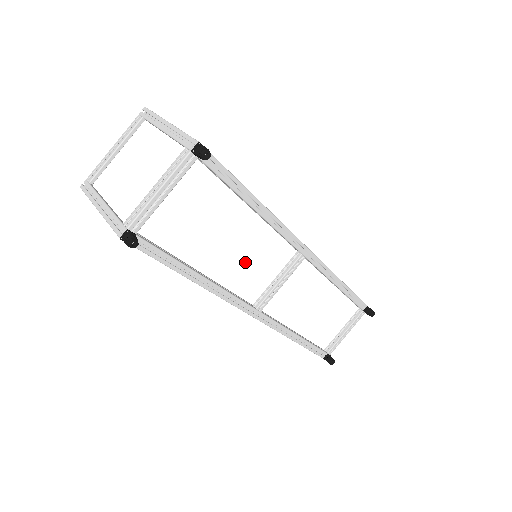
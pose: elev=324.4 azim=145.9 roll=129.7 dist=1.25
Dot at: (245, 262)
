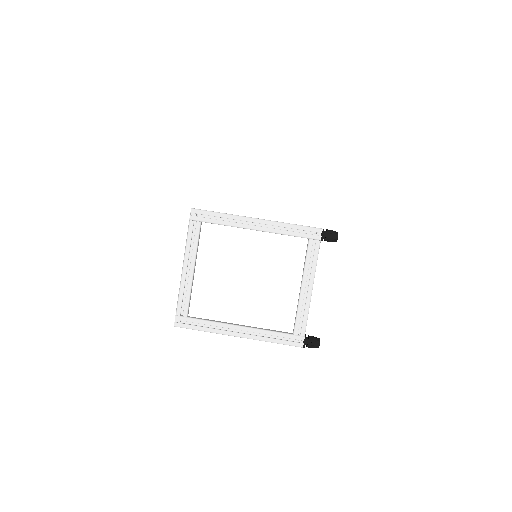
Dot at: occluded
